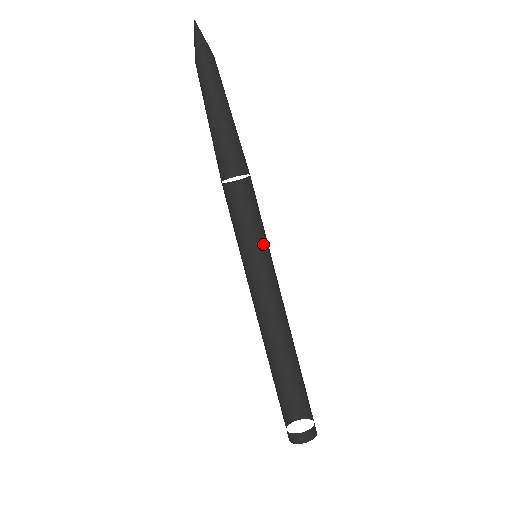
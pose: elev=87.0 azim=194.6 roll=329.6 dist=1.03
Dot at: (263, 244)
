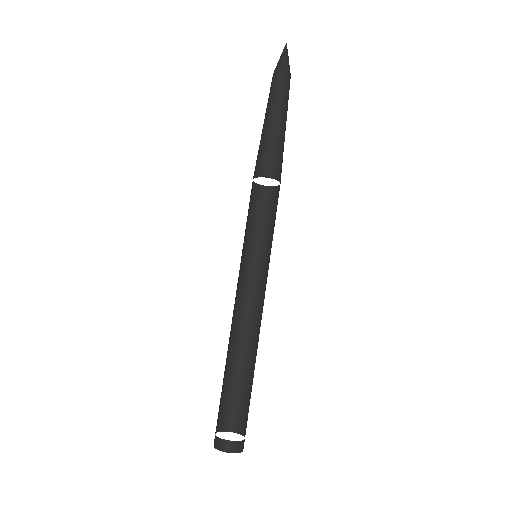
Dot at: (263, 250)
